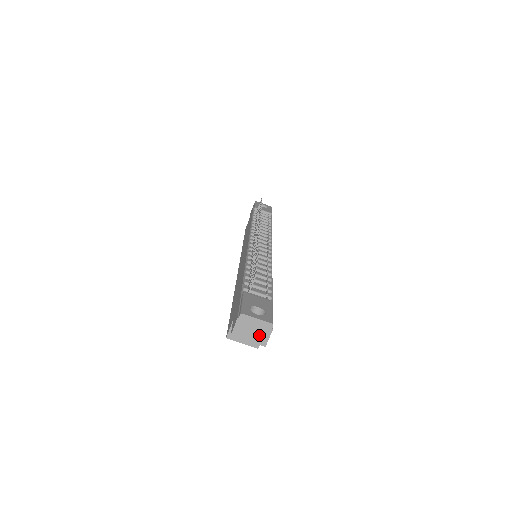
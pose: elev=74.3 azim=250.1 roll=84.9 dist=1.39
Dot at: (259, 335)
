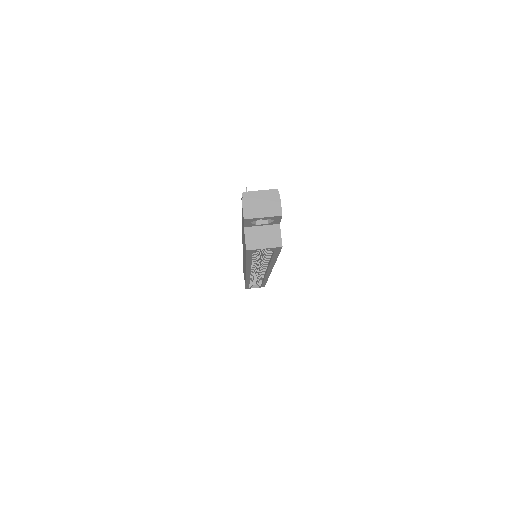
Dot at: (270, 206)
